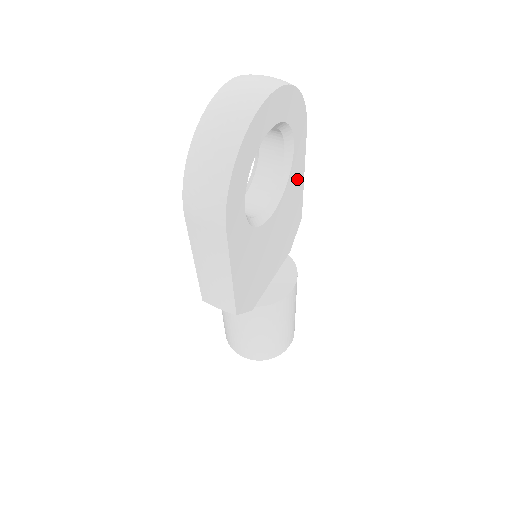
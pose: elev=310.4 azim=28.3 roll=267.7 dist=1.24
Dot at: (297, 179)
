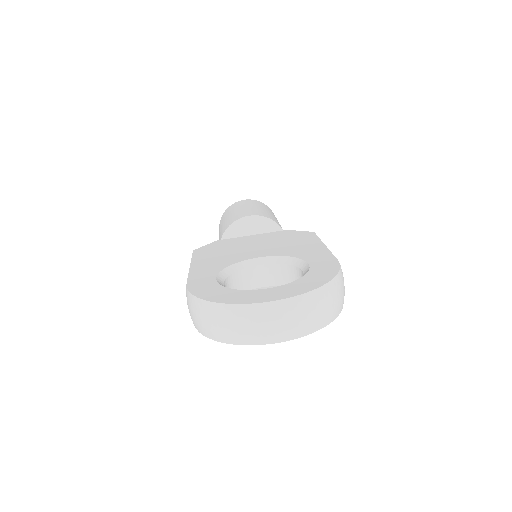
Dot at: occluded
